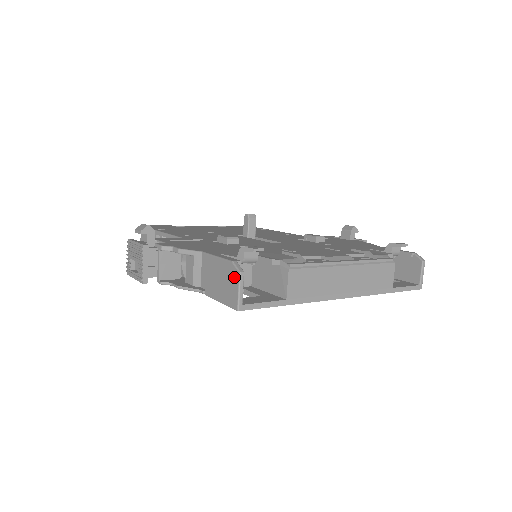
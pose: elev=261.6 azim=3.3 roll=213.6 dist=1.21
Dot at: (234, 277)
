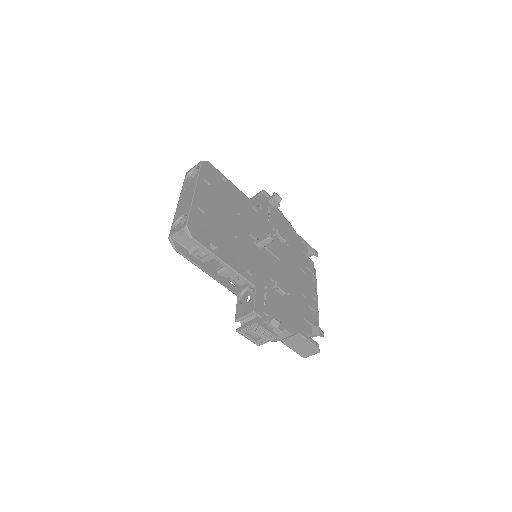
Dot at: (315, 352)
